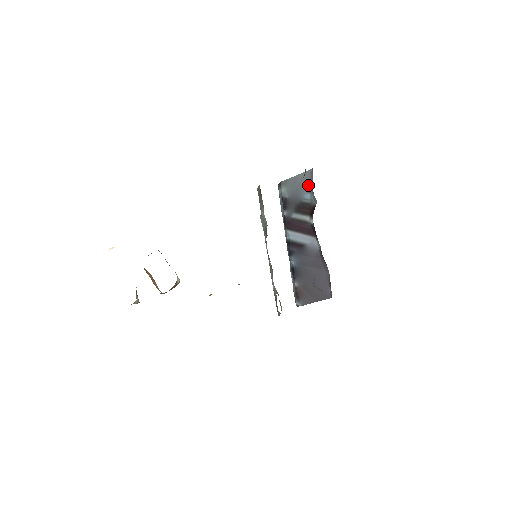
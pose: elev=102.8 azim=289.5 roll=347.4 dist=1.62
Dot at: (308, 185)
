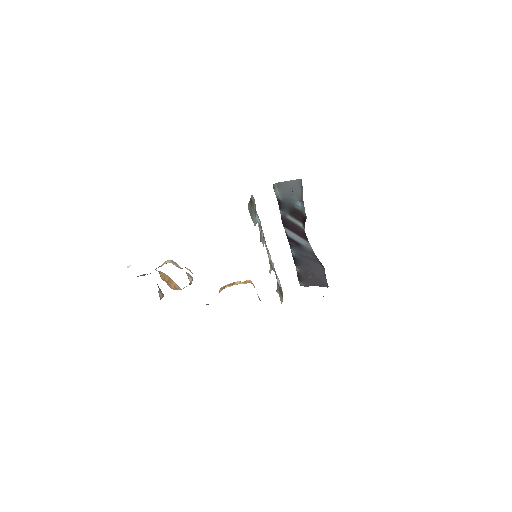
Dot at: (299, 194)
